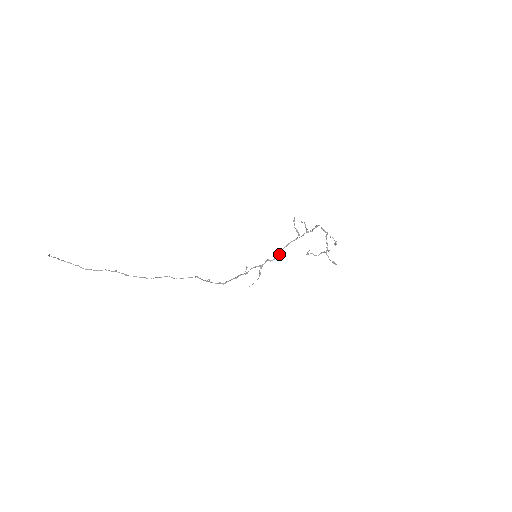
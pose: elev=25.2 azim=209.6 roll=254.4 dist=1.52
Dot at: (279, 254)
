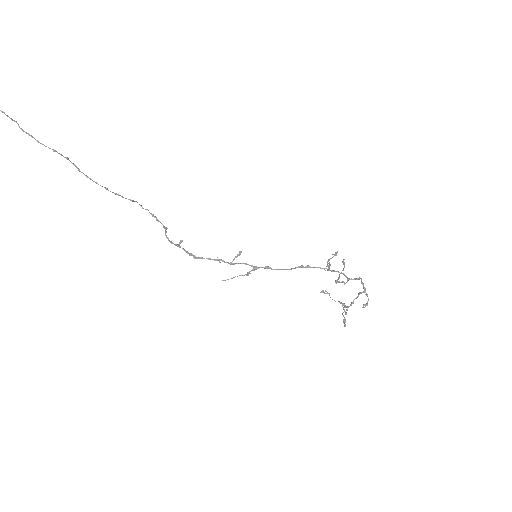
Dot at: occluded
